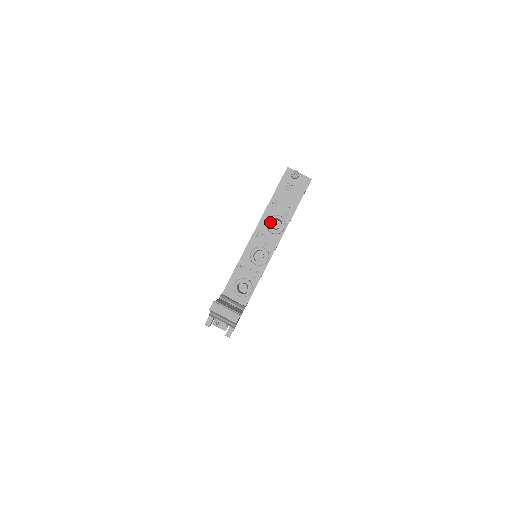
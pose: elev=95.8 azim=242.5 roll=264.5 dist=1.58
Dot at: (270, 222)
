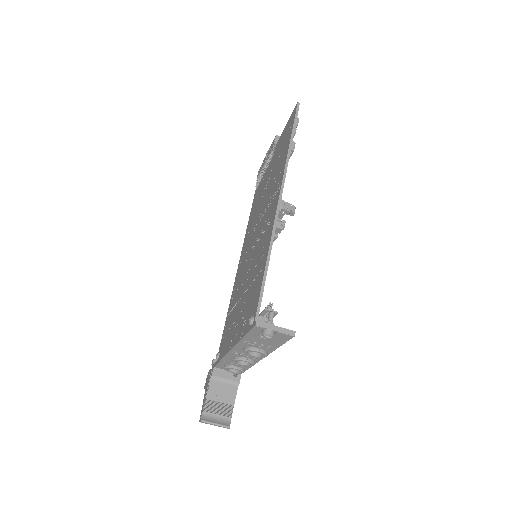
Dot at: occluded
